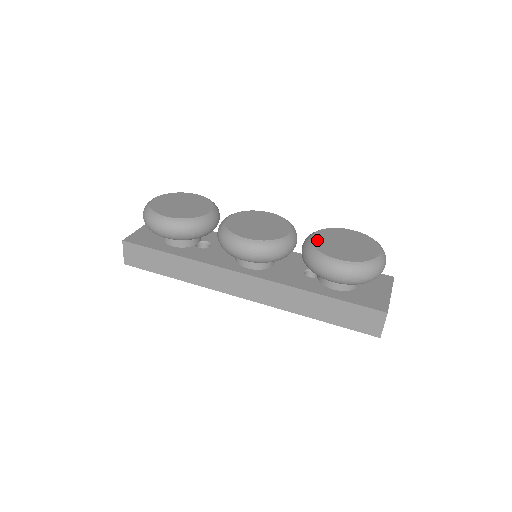
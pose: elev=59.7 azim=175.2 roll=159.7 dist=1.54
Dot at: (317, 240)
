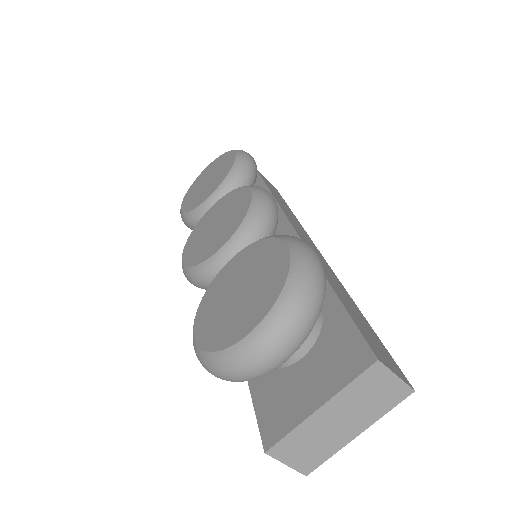
Dot at: (222, 274)
